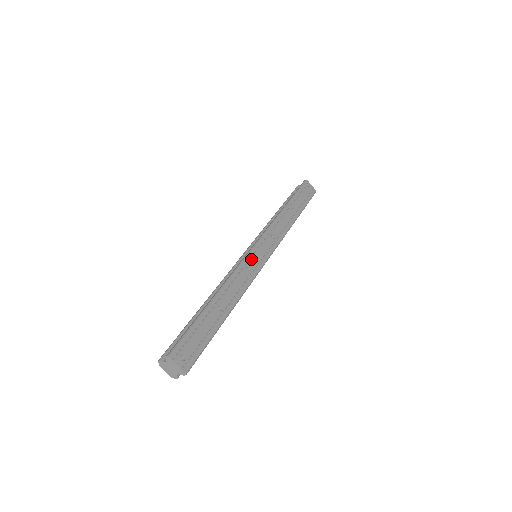
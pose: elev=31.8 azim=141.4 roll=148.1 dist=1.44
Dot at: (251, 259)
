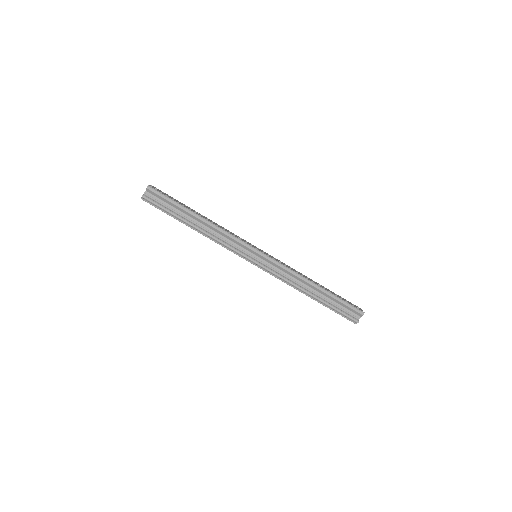
Dot at: (247, 242)
